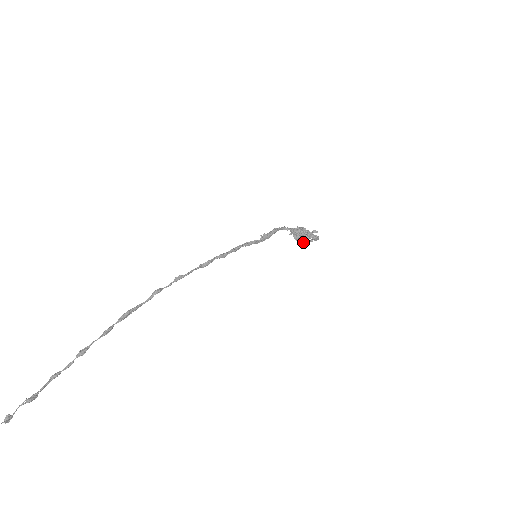
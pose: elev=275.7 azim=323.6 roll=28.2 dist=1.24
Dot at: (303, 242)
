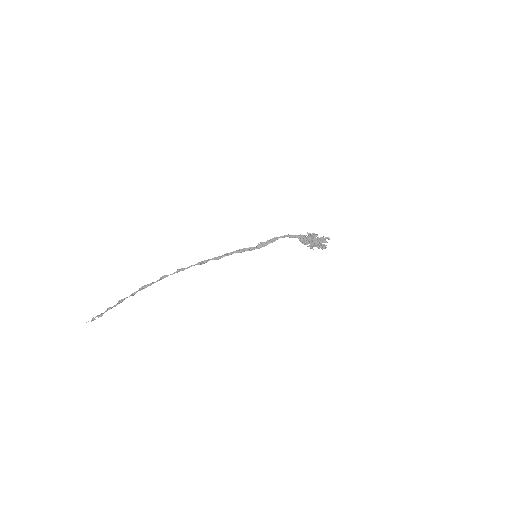
Dot at: (311, 247)
